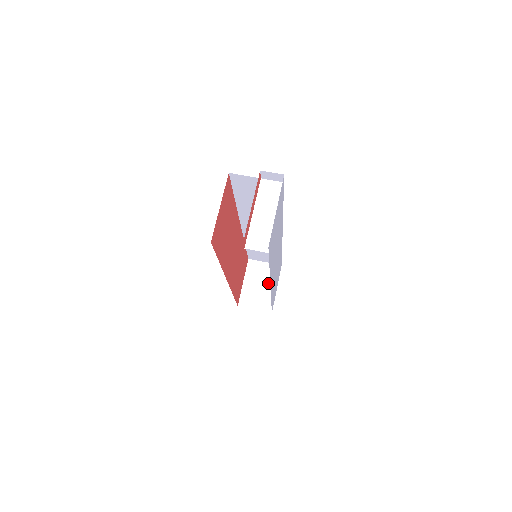
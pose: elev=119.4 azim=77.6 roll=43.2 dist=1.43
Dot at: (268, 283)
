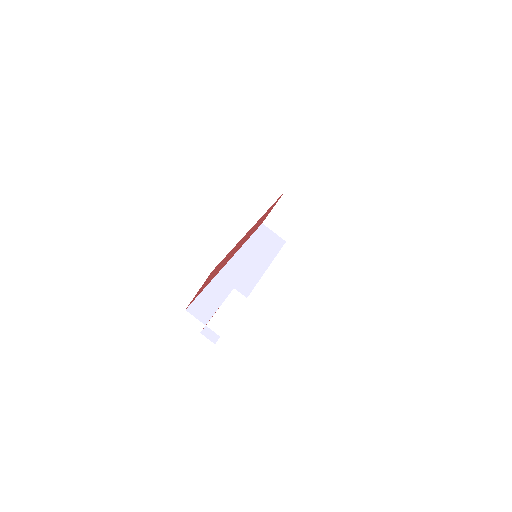
Dot at: (293, 219)
